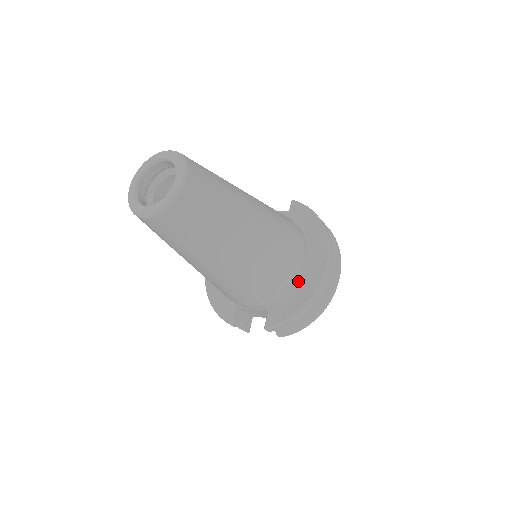
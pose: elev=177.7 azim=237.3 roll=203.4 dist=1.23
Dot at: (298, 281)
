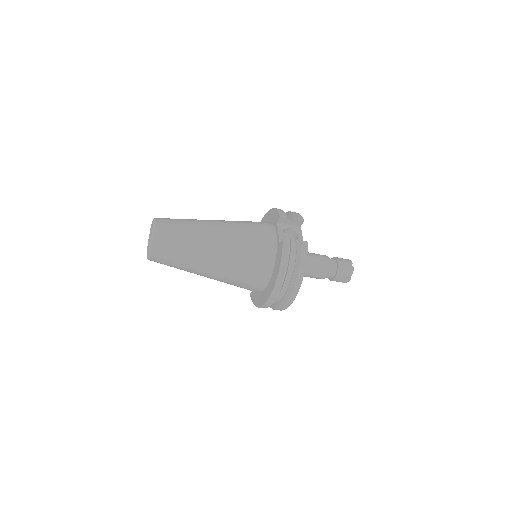
Dot at: (261, 291)
